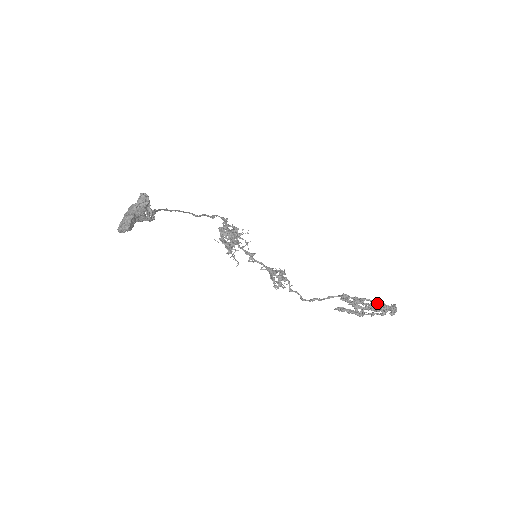
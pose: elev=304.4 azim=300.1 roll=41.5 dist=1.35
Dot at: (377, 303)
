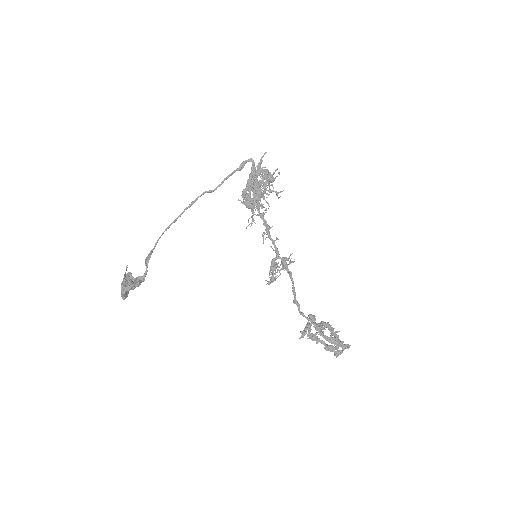
Dot at: (325, 347)
